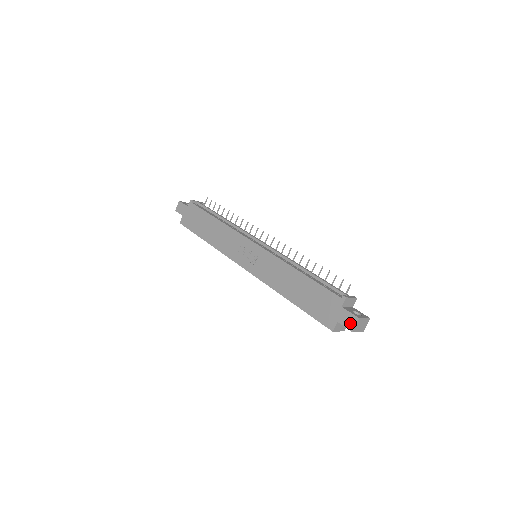
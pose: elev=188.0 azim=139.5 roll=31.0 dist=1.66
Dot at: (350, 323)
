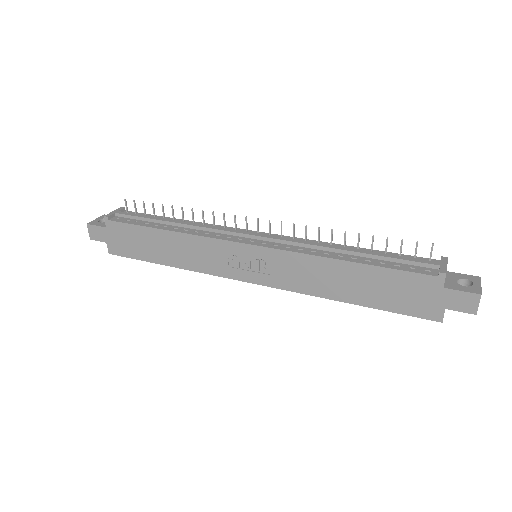
Dot at: (468, 305)
